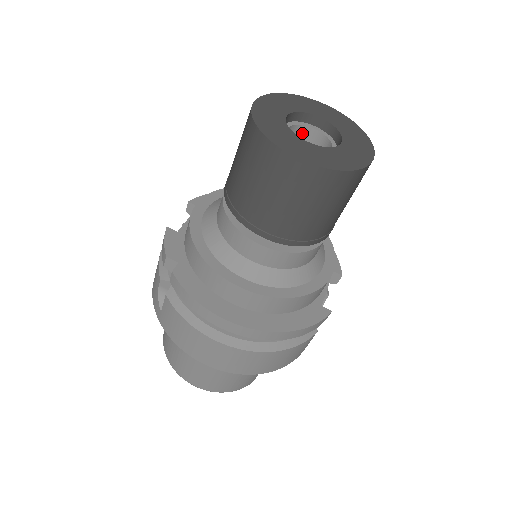
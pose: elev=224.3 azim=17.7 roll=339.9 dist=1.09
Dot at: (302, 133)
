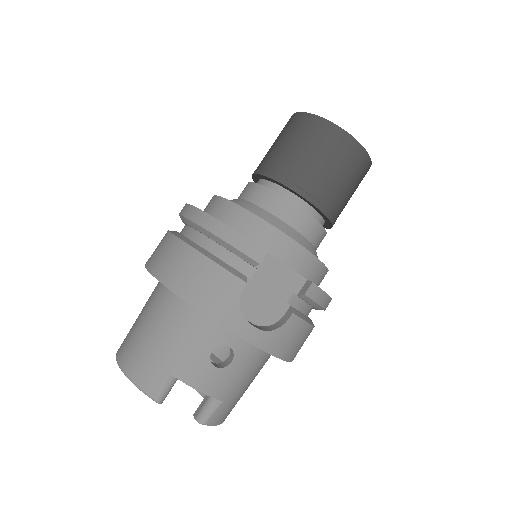
Dot at: occluded
